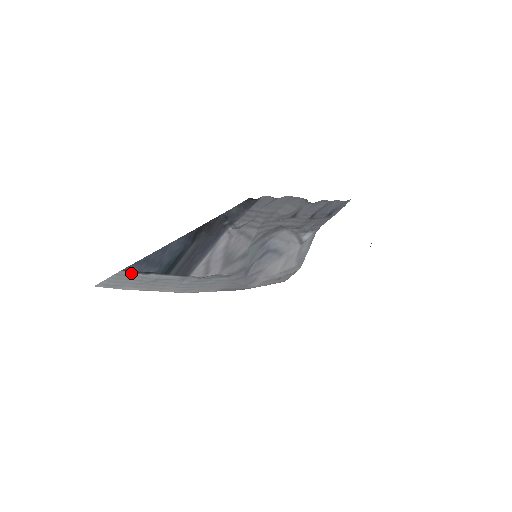
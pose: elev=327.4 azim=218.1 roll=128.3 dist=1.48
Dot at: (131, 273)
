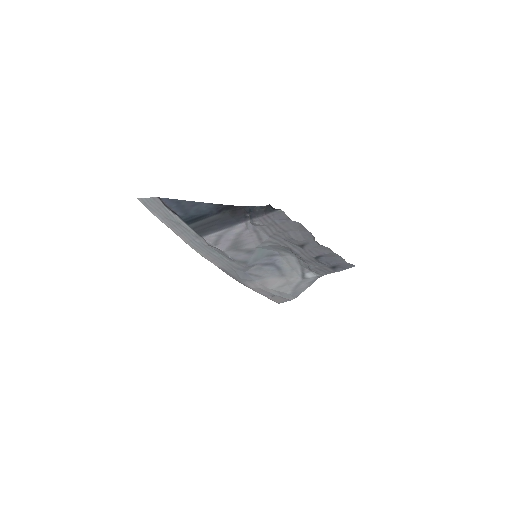
Dot at: (163, 204)
